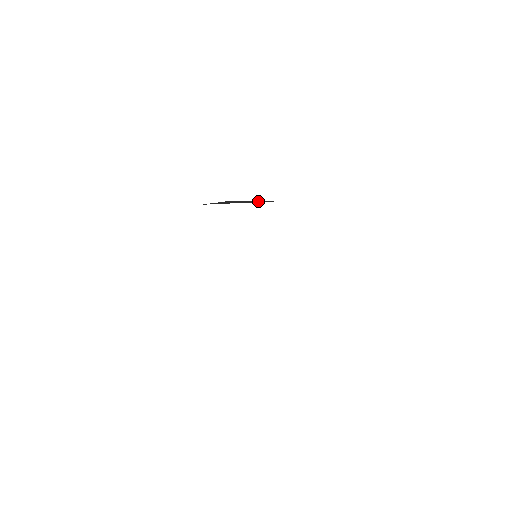
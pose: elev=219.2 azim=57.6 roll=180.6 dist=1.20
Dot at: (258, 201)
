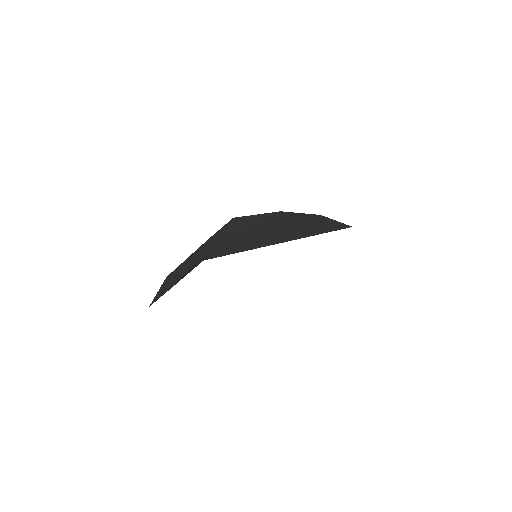
Dot at: (260, 217)
